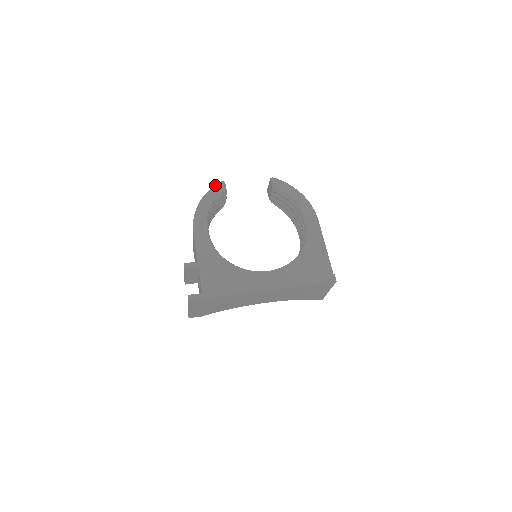
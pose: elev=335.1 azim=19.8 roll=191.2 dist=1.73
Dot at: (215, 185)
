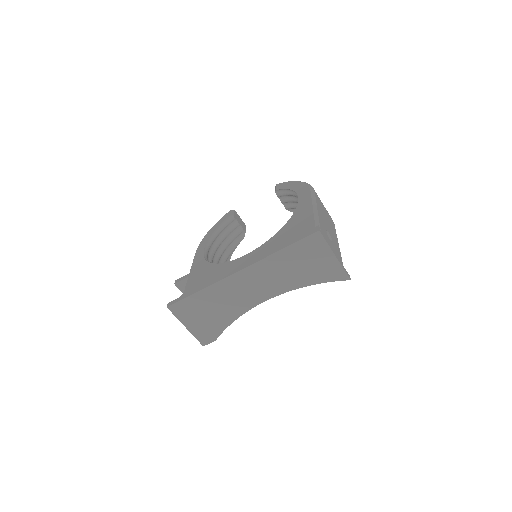
Dot at: occluded
